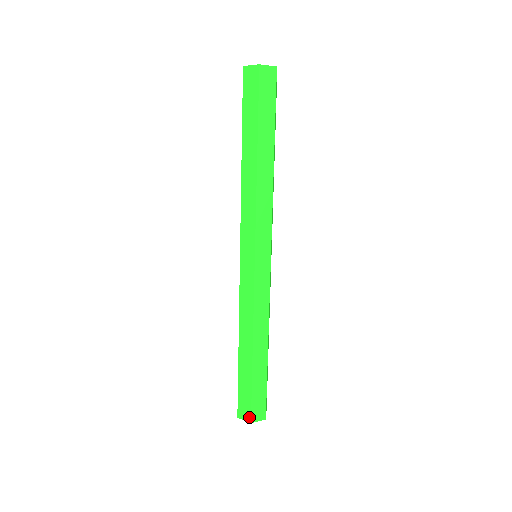
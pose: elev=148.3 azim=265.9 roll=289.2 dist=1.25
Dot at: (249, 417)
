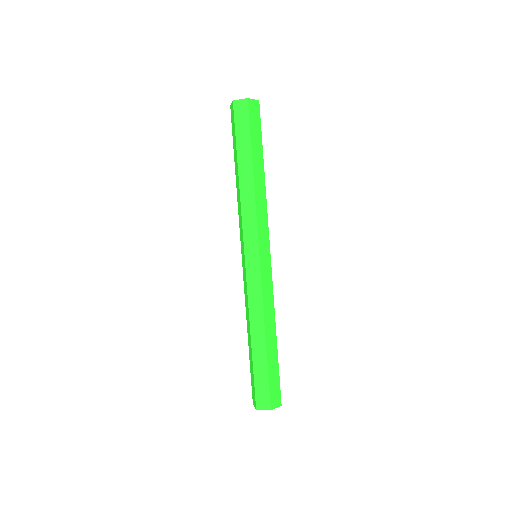
Dot at: (268, 405)
